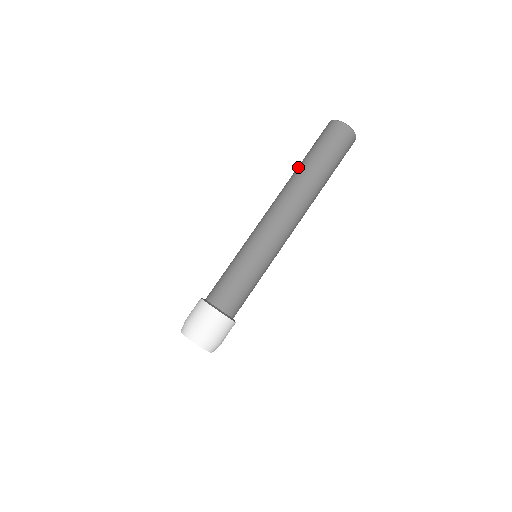
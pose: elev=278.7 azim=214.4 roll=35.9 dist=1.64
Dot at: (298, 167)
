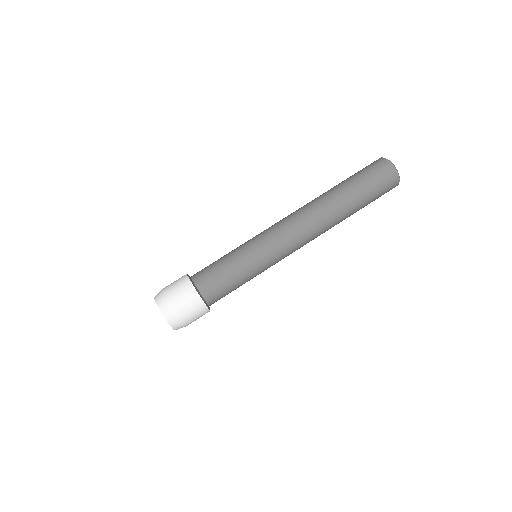
Dot at: (339, 193)
